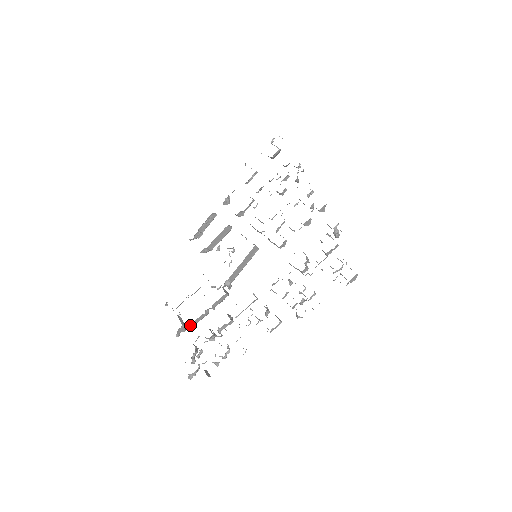
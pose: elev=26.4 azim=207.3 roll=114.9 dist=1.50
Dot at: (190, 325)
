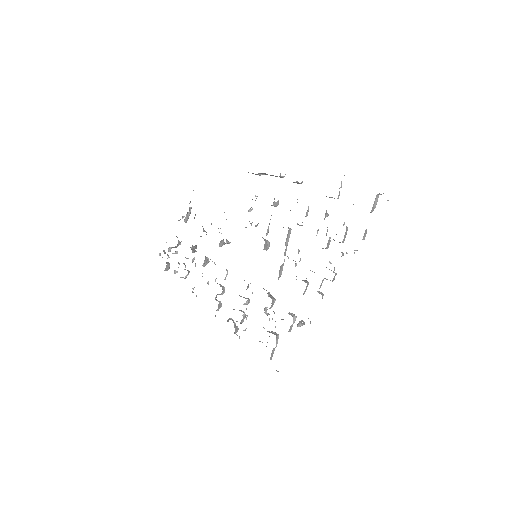
Dot at: occluded
